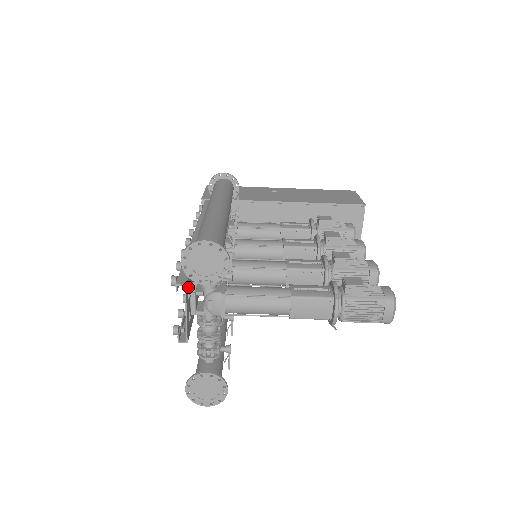
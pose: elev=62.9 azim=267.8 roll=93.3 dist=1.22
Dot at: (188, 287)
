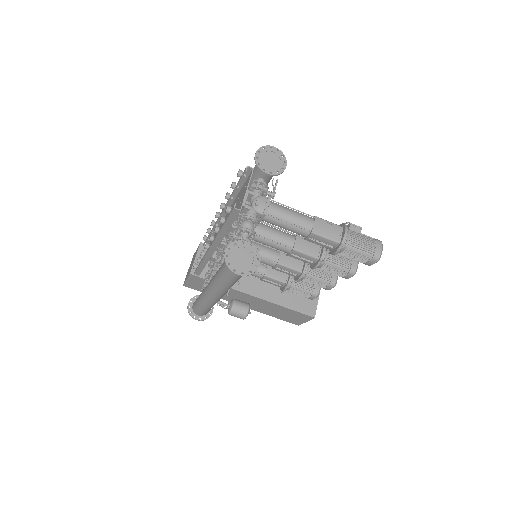
Dot at: occluded
